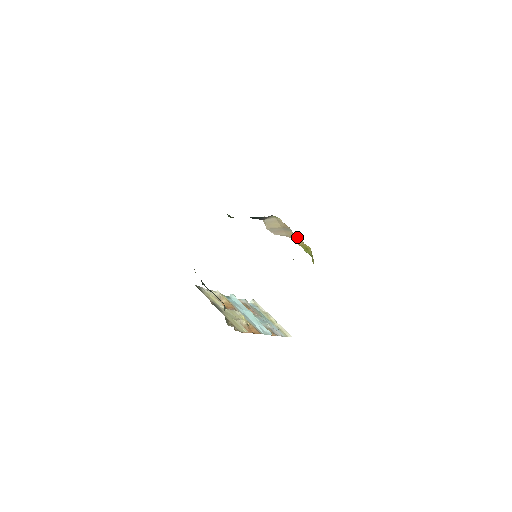
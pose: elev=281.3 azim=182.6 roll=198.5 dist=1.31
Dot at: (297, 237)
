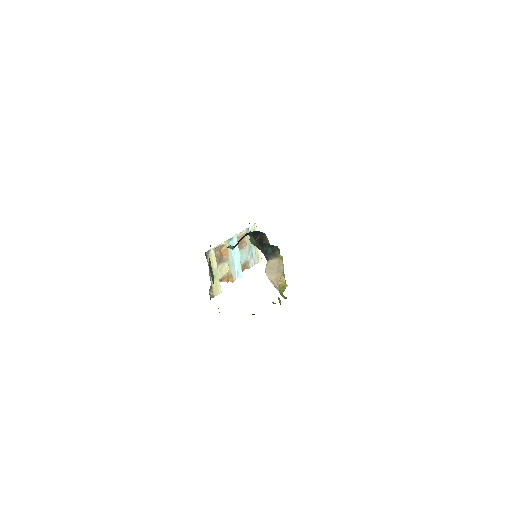
Dot at: (283, 277)
